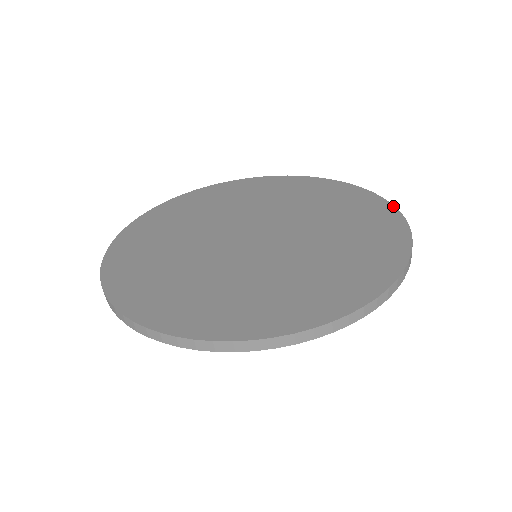
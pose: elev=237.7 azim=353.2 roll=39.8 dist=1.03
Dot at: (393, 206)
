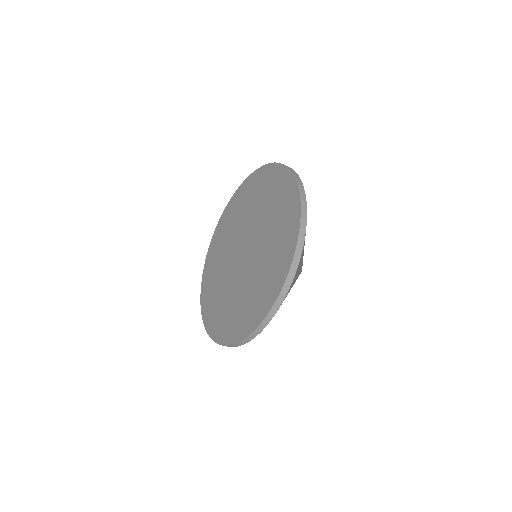
Dot at: (292, 174)
